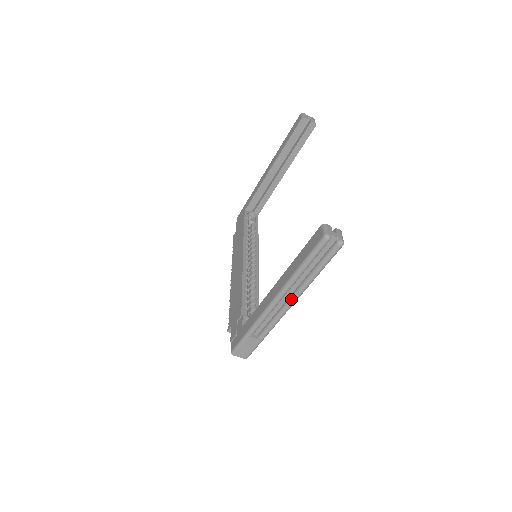
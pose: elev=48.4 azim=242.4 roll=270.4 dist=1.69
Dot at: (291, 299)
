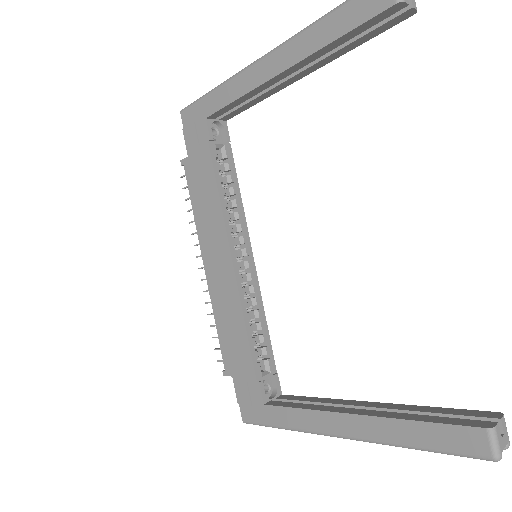
Dot at: occluded
